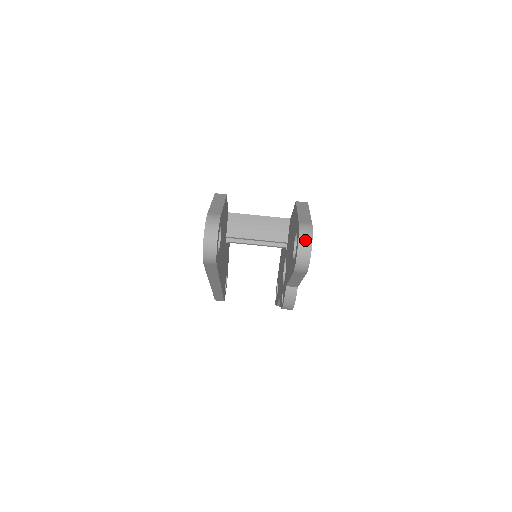
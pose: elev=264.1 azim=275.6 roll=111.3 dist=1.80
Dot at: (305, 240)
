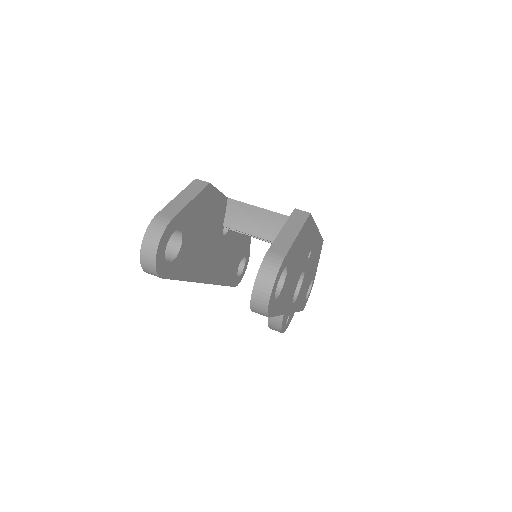
Dot at: (265, 280)
